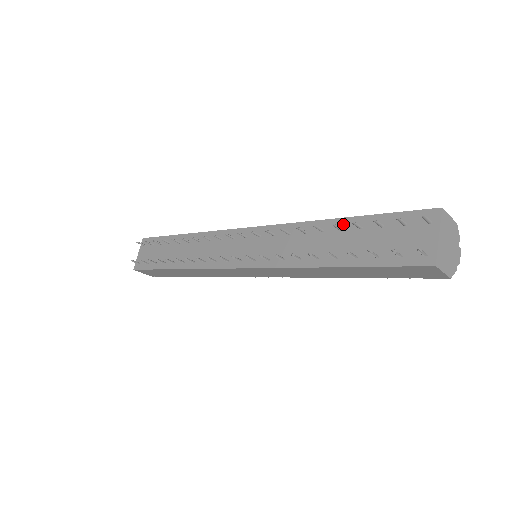
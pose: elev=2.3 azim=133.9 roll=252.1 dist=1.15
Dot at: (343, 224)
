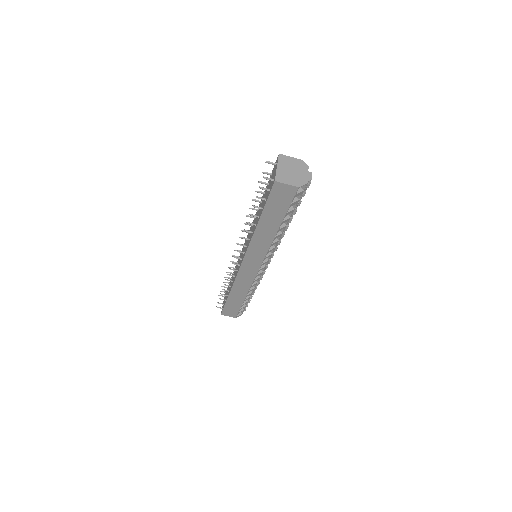
Dot at: occluded
